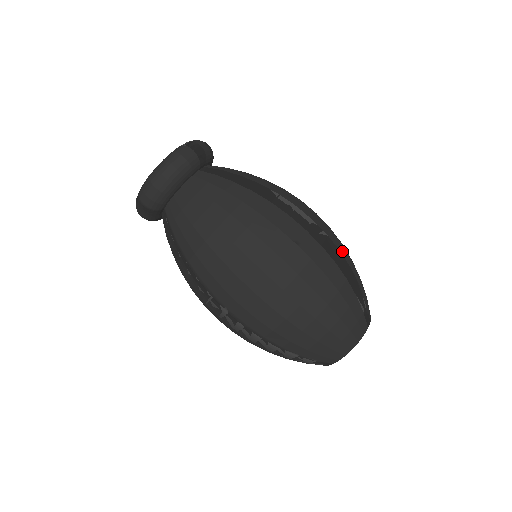
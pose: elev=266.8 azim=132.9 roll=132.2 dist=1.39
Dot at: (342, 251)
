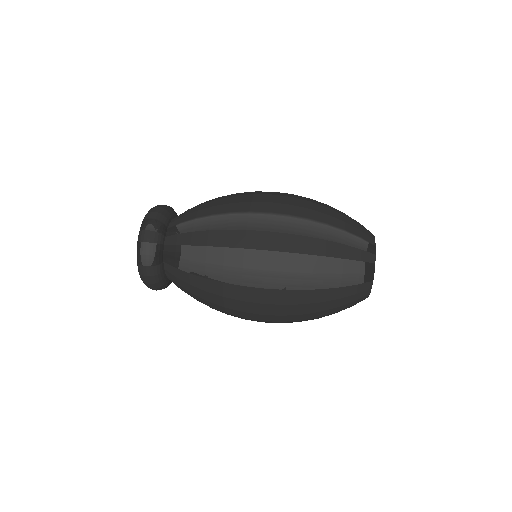
Dot at: occluded
